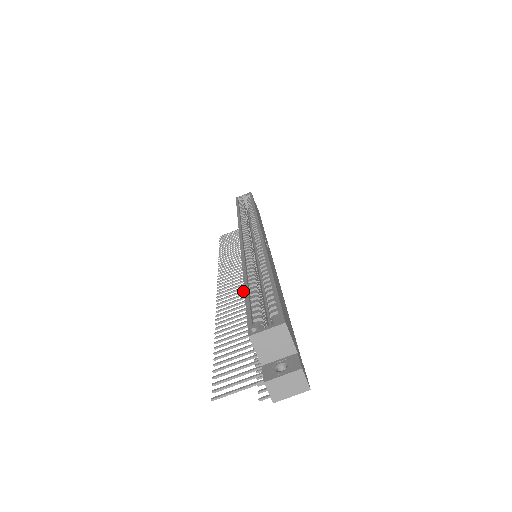
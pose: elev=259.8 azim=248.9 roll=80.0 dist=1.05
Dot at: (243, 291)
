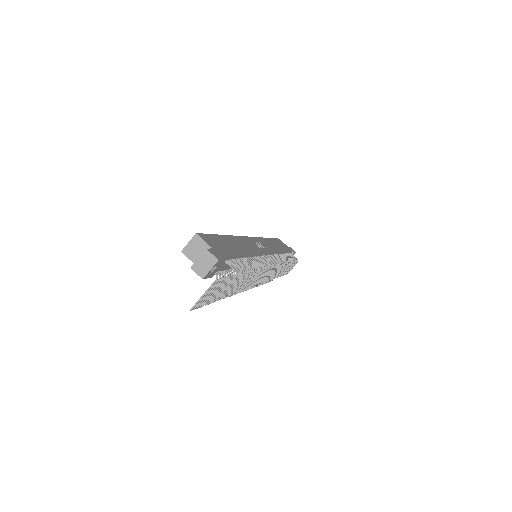
Dot at: occluded
